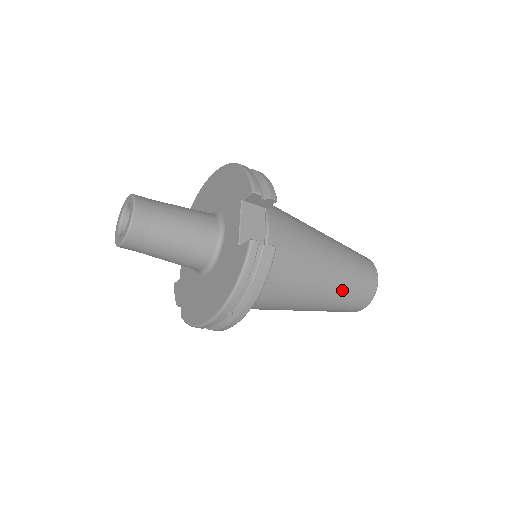
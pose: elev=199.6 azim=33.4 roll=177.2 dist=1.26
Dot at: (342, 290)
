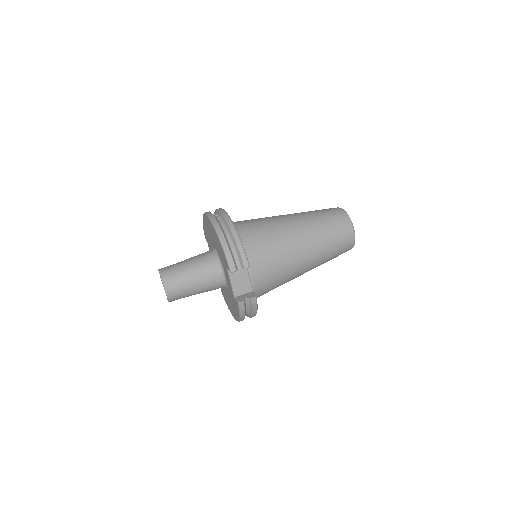
Dot at: (323, 261)
